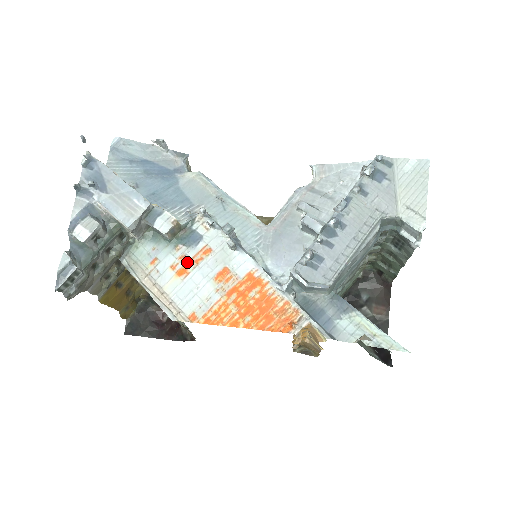
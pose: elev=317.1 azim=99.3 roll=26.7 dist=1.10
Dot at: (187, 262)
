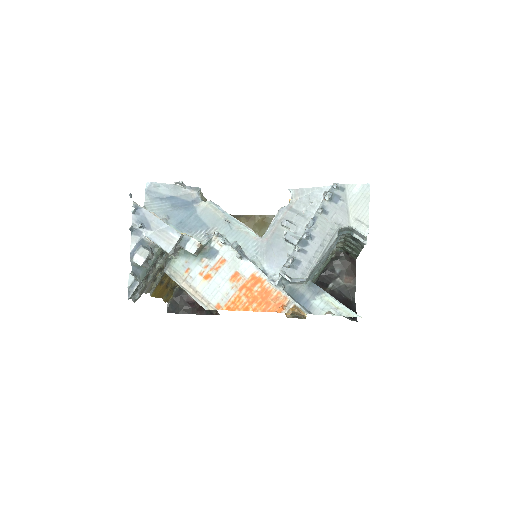
Dot at: (210, 270)
